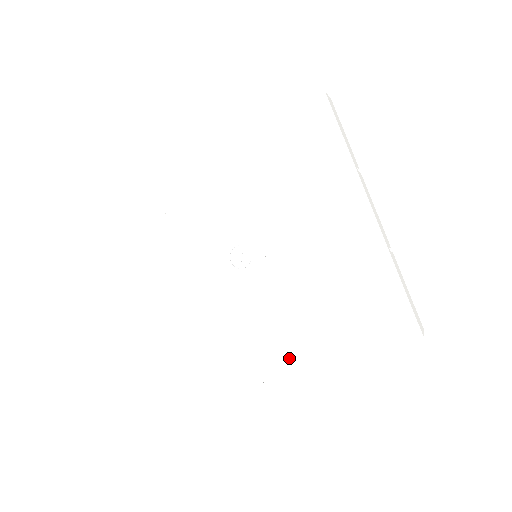
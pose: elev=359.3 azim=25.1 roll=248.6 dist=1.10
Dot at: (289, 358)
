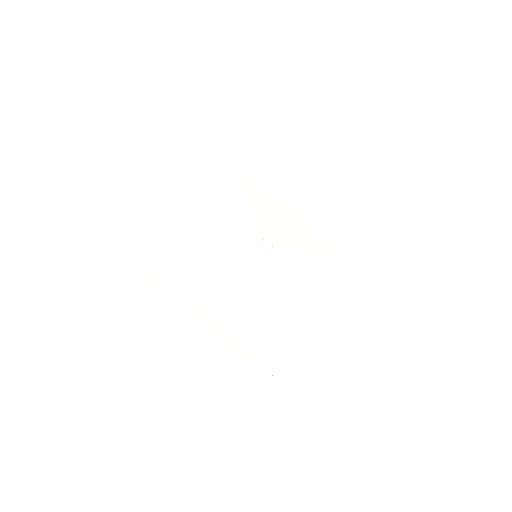
Dot at: (214, 306)
